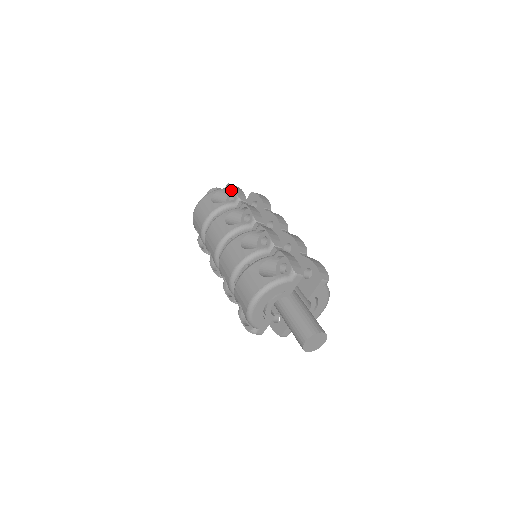
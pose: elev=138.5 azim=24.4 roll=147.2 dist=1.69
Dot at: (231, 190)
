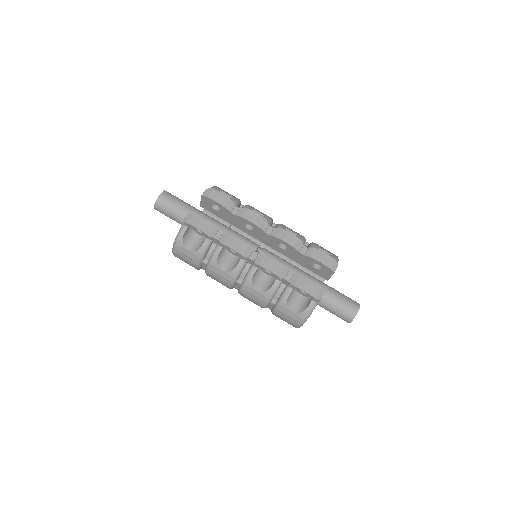
Dot at: occluded
